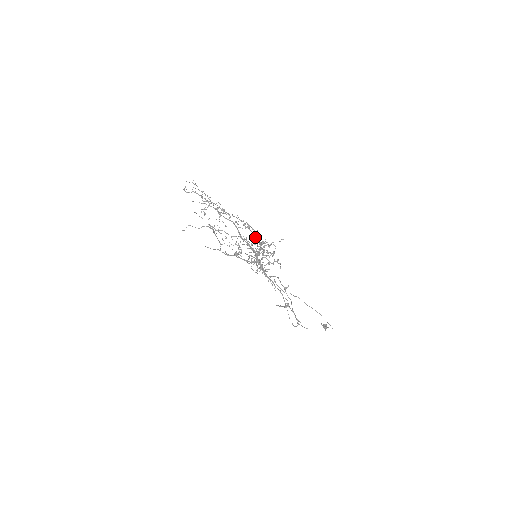
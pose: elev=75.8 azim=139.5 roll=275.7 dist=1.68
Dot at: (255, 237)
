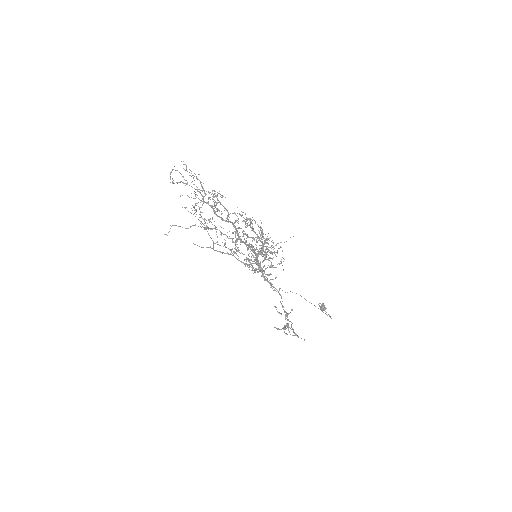
Dot at: occluded
